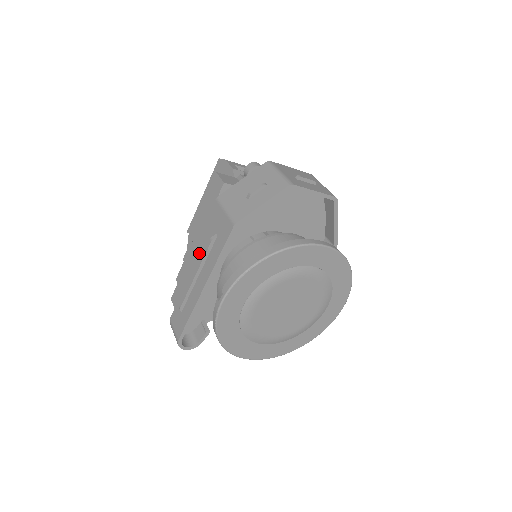
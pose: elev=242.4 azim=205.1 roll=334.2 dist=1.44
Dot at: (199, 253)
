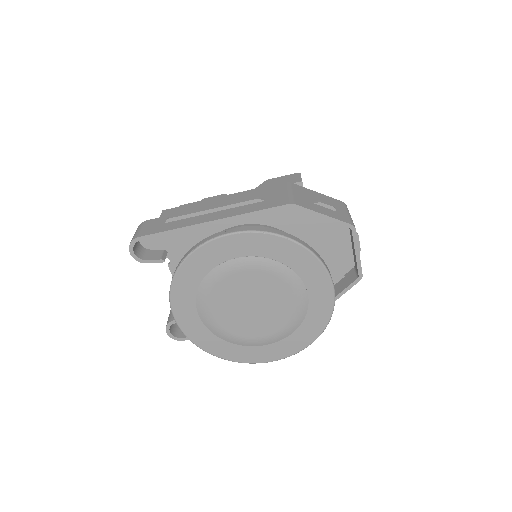
Dot at: (231, 200)
